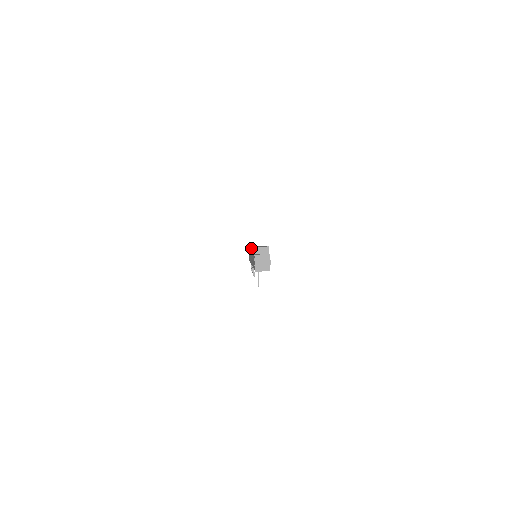
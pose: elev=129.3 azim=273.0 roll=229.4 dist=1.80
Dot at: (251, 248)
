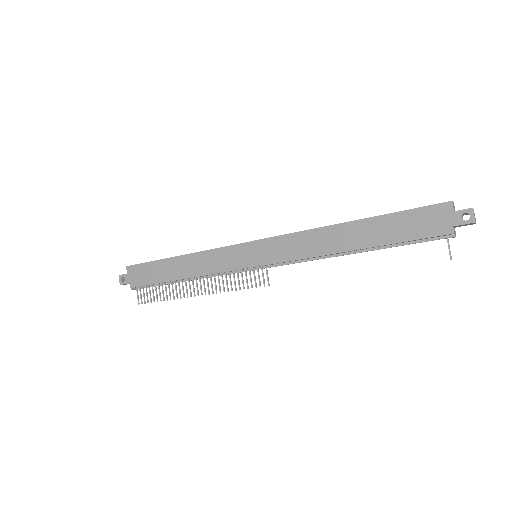
Dot at: (319, 229)
